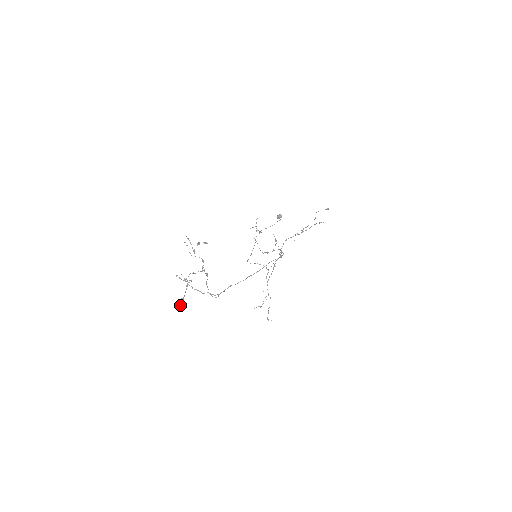
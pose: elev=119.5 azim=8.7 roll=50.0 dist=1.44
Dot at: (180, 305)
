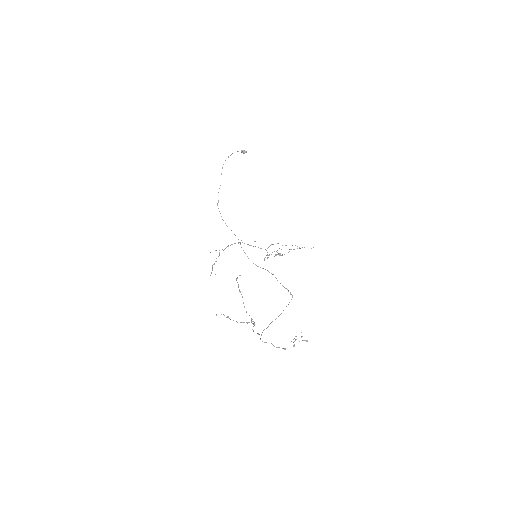
Dot at: occluded
